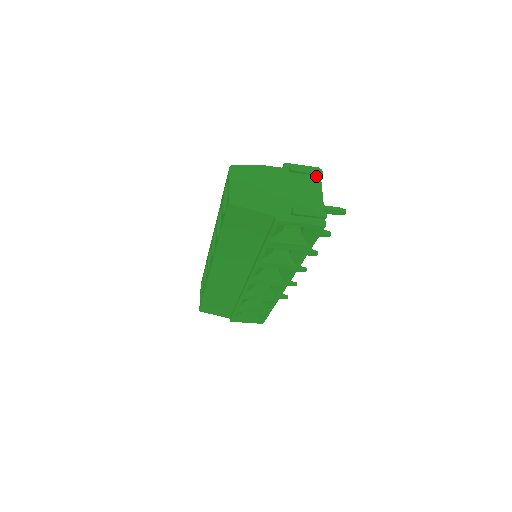
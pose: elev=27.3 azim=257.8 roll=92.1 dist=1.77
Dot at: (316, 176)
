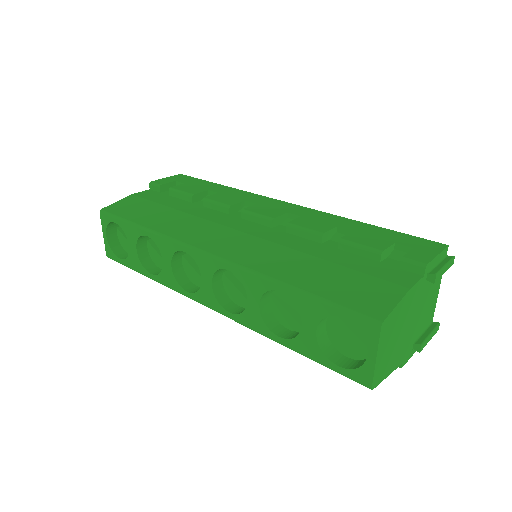
Dot at: occluded
